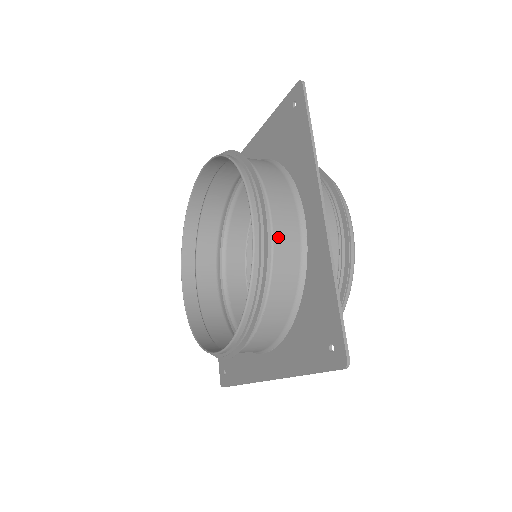
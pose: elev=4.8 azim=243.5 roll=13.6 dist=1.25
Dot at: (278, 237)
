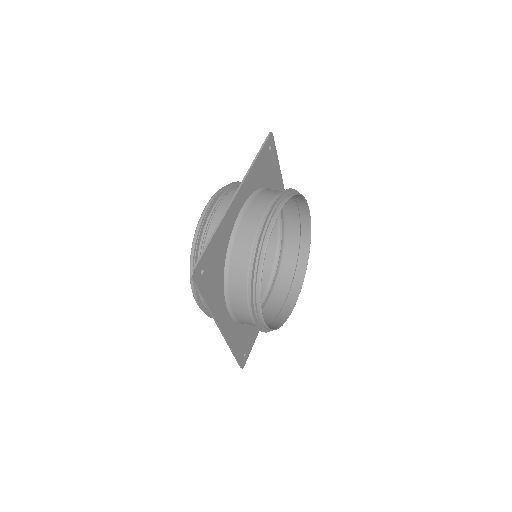
Dot at: (217, 216)
